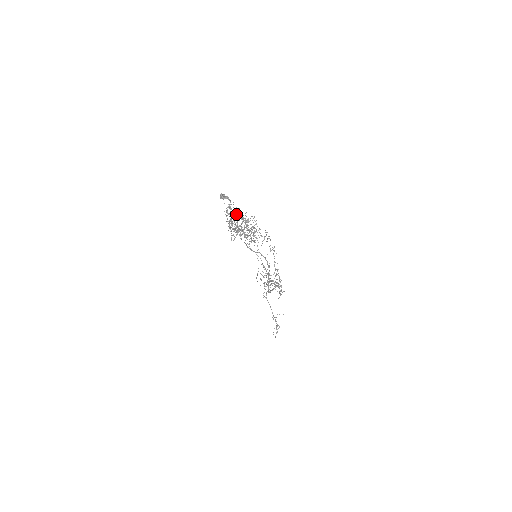
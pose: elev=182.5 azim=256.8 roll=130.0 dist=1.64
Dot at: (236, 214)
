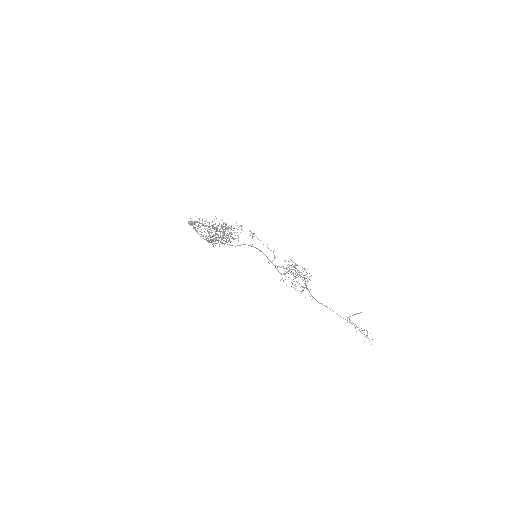
Dot at: occluded
